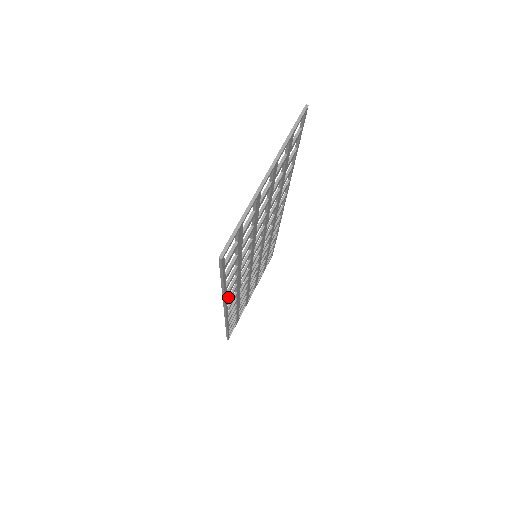
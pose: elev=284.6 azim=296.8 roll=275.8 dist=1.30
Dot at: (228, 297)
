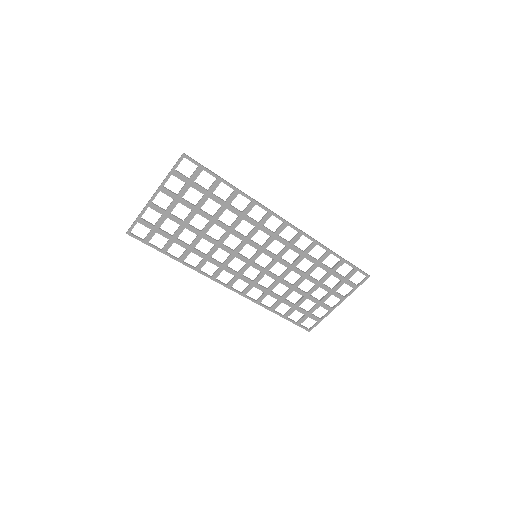
Dot at: (213, 273)
